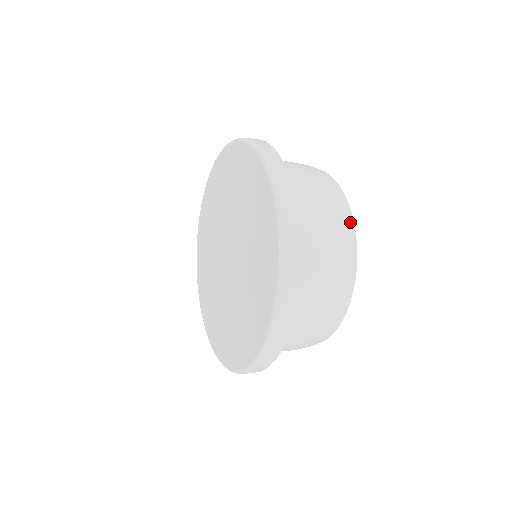
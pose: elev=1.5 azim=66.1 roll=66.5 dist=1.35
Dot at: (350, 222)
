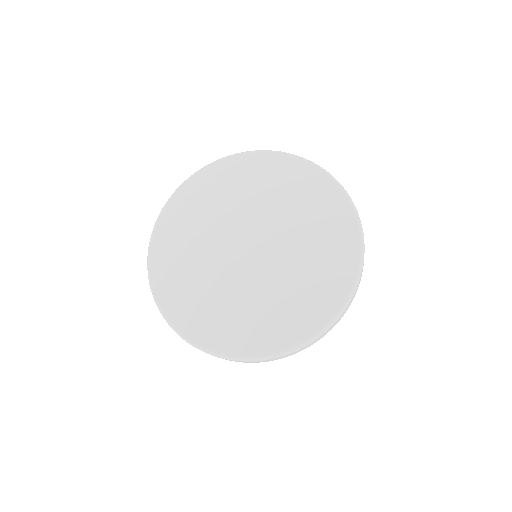
Dot at: occluded
